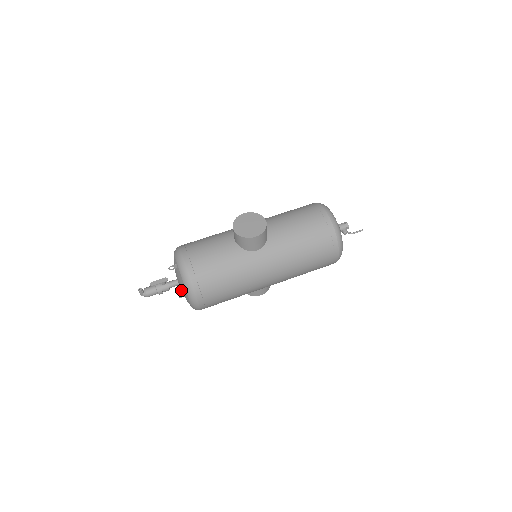
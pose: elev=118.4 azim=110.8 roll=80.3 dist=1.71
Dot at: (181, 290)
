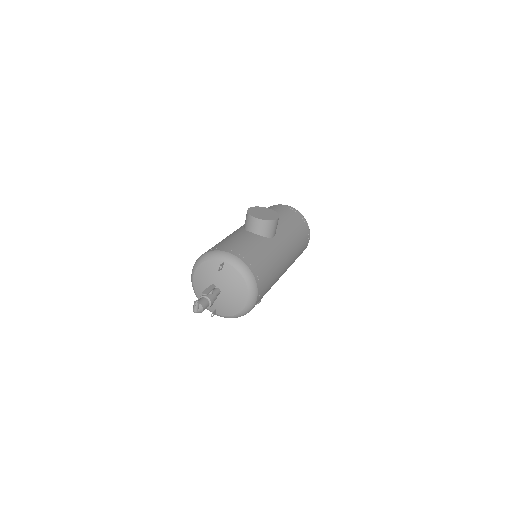
Dot at: (227, 296)
